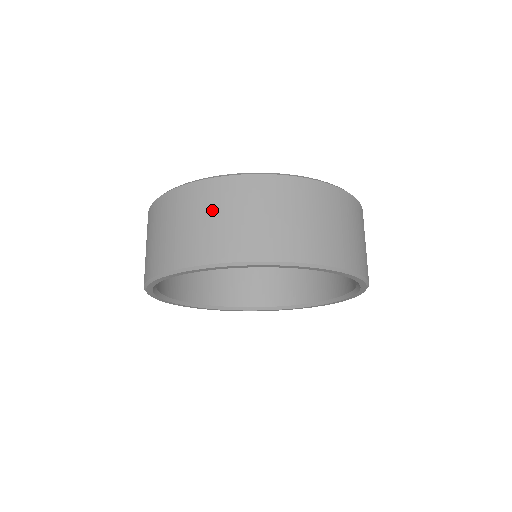
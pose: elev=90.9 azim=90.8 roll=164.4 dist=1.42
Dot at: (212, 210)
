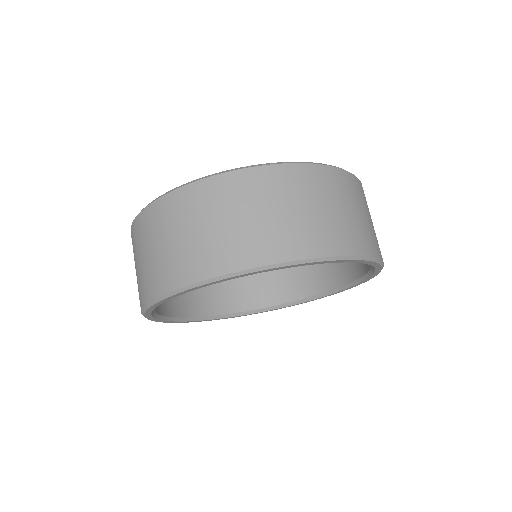
Dot at: (151, 240)
